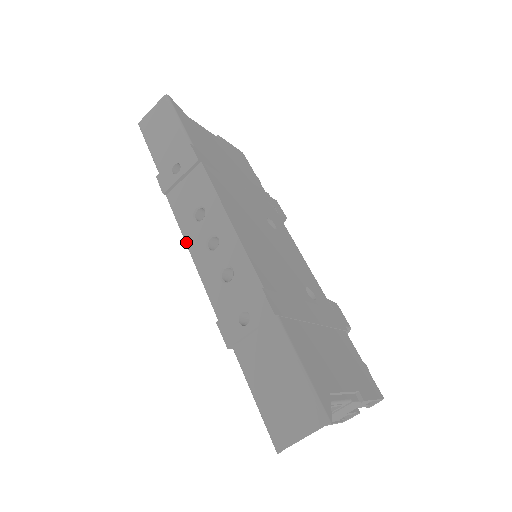
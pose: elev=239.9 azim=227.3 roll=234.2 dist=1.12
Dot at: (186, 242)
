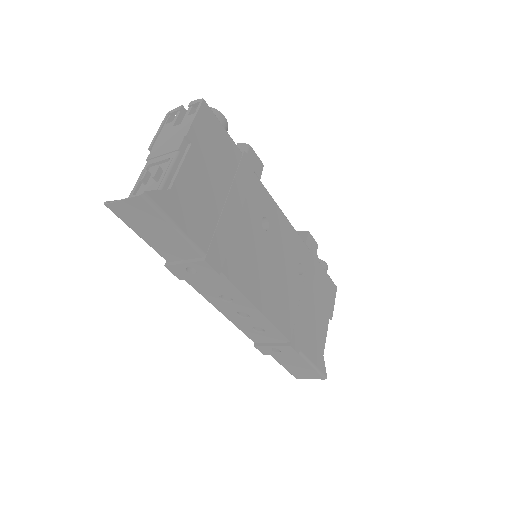
Dot at: (215, 307)
